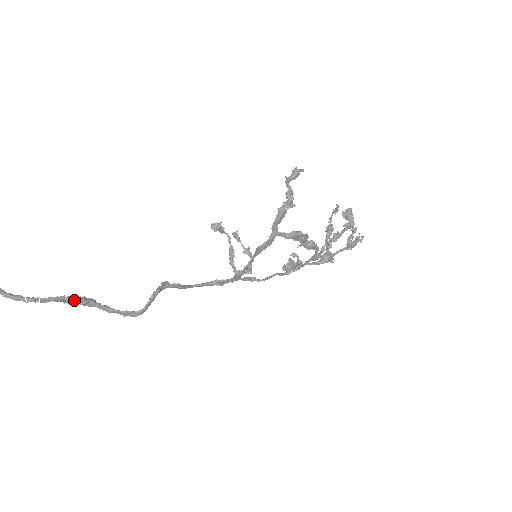
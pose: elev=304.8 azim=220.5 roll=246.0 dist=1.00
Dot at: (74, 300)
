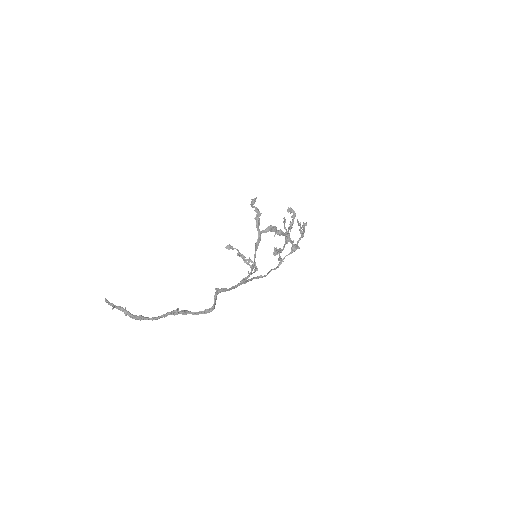
Dot at: (178, 312)
